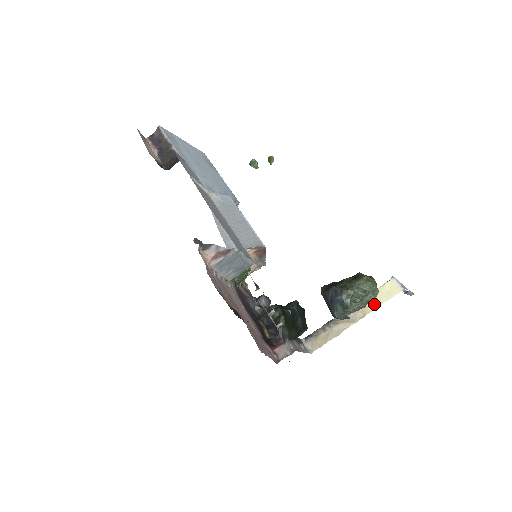
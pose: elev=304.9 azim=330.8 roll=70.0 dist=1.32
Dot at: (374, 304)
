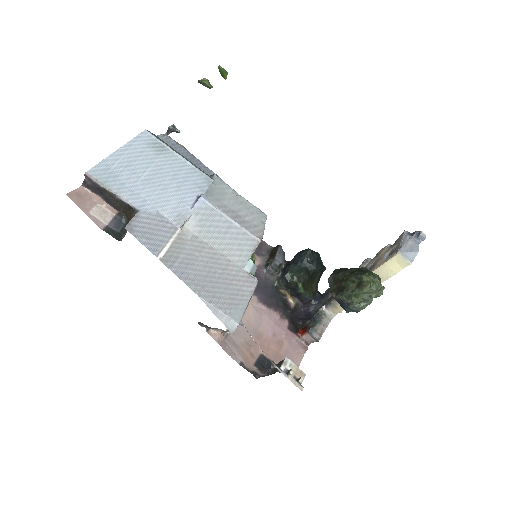
Dot at: (383, 278)
